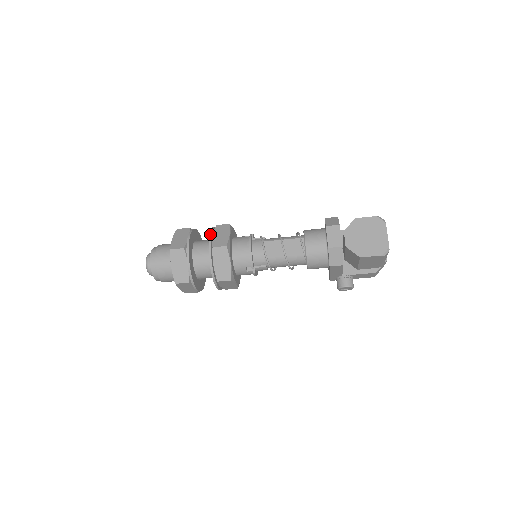
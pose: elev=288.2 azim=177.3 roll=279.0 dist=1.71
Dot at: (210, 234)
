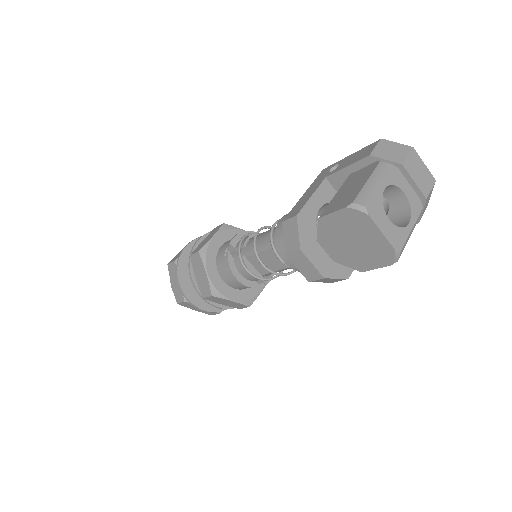
Dot at: (191, 280)
